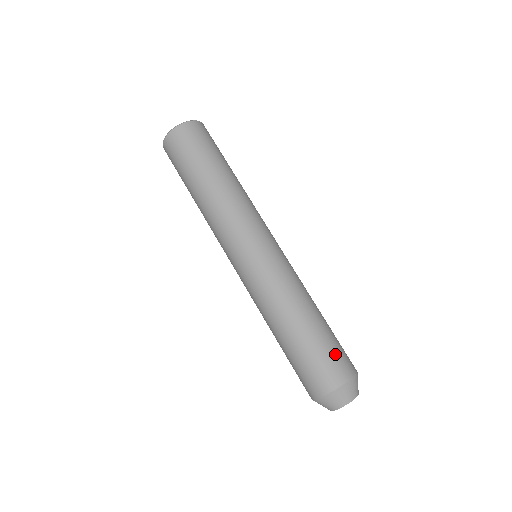
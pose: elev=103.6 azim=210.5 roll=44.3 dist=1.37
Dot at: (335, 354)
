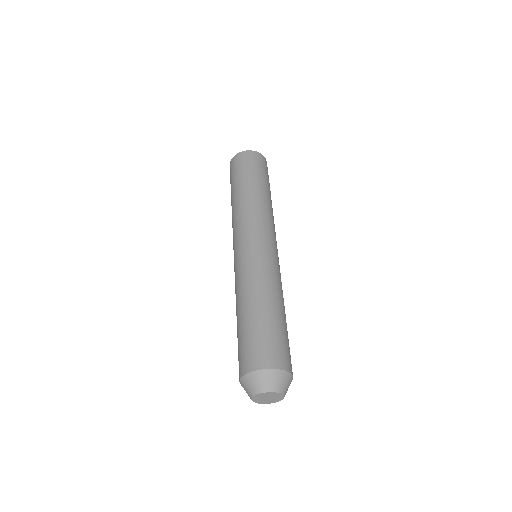
Dot at: (268, 342)
